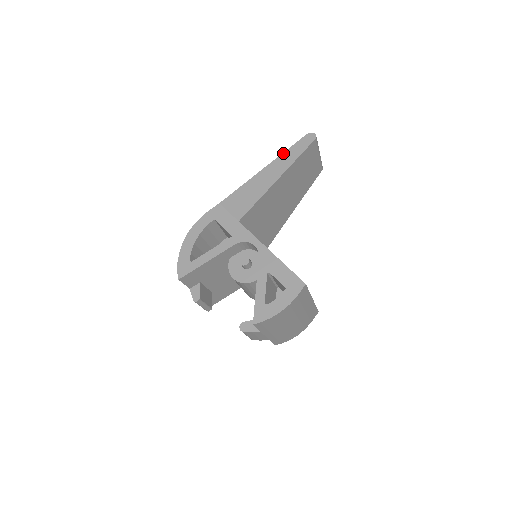
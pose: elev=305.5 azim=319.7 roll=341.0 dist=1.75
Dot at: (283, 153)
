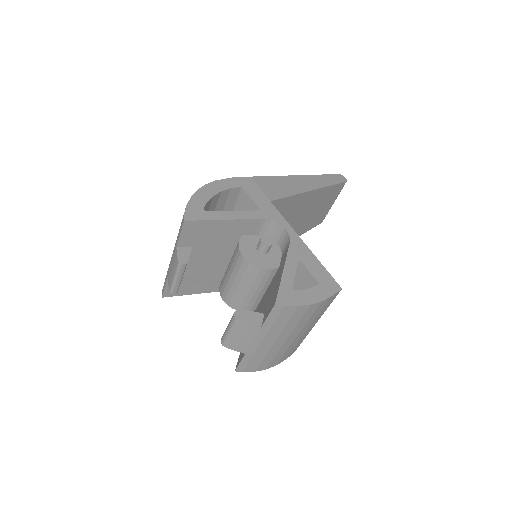
Dot at: (317, 175)
